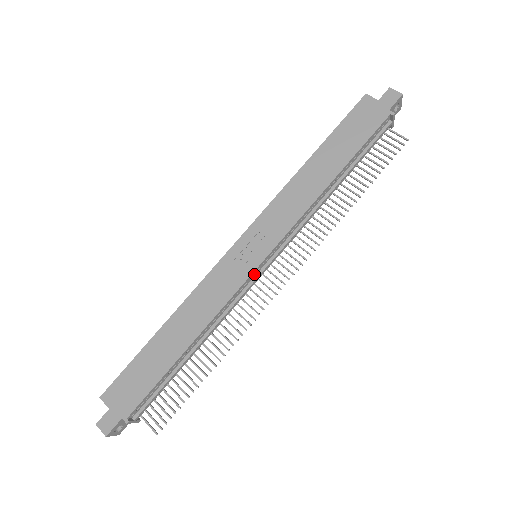
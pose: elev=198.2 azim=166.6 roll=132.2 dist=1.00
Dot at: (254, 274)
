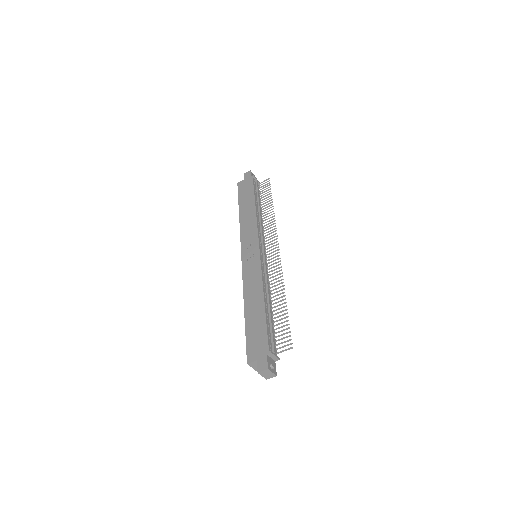
Dot at: (262, 257)
